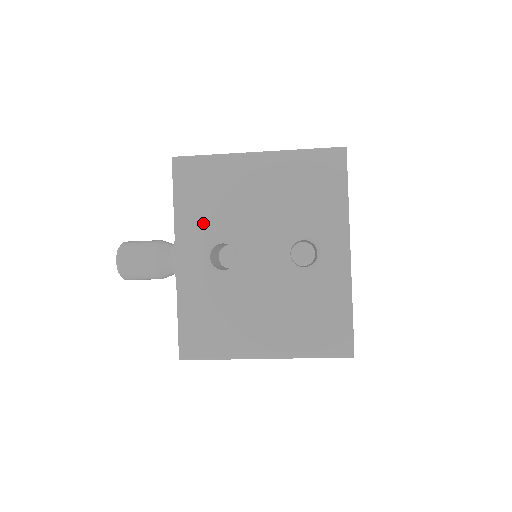
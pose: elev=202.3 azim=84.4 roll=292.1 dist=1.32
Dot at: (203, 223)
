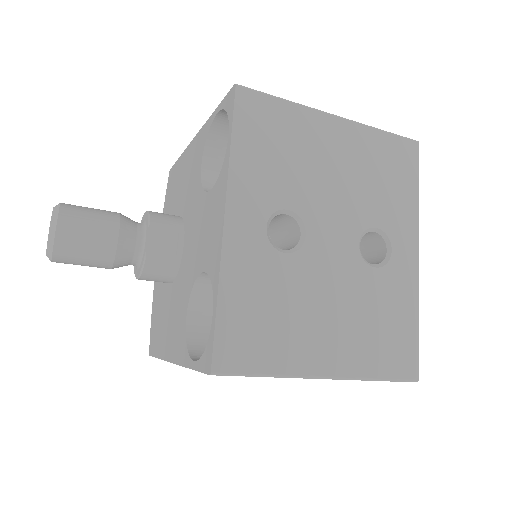
Dot at: (266, 181)
